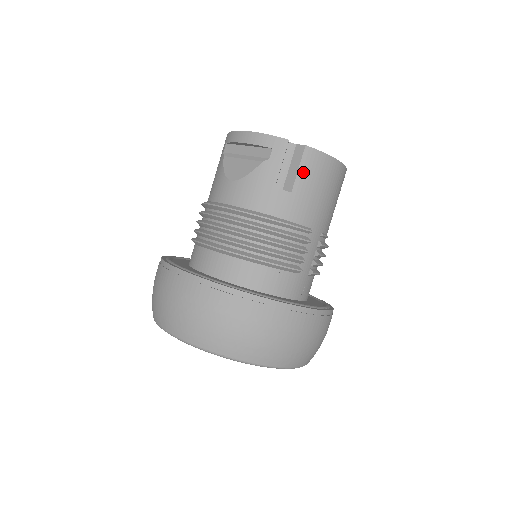
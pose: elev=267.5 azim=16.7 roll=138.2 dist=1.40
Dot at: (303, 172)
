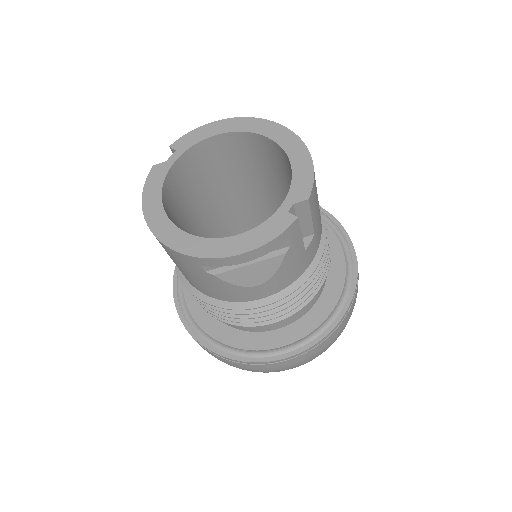
Dot at: (314, 213)
